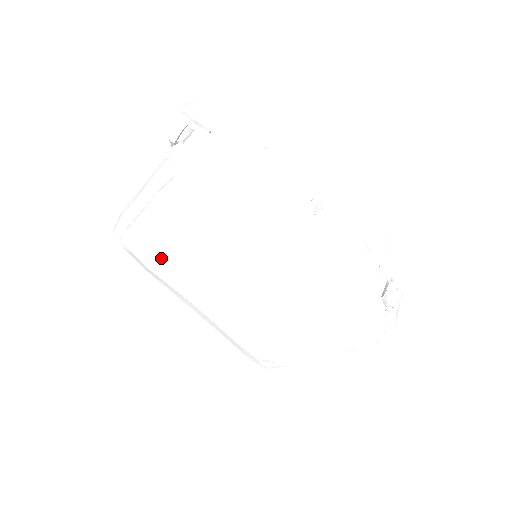
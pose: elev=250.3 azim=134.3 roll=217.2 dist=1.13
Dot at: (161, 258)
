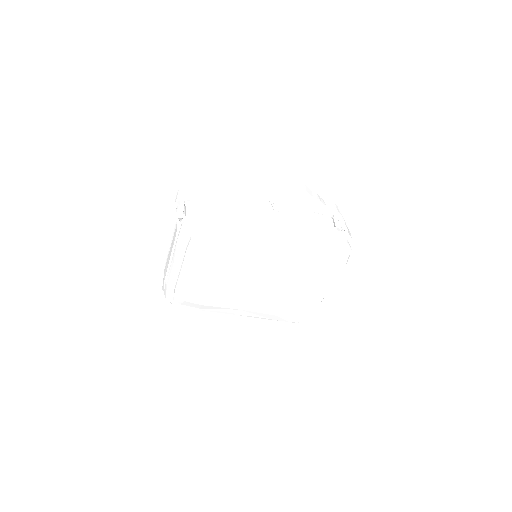
Dot at: (205, 291)
